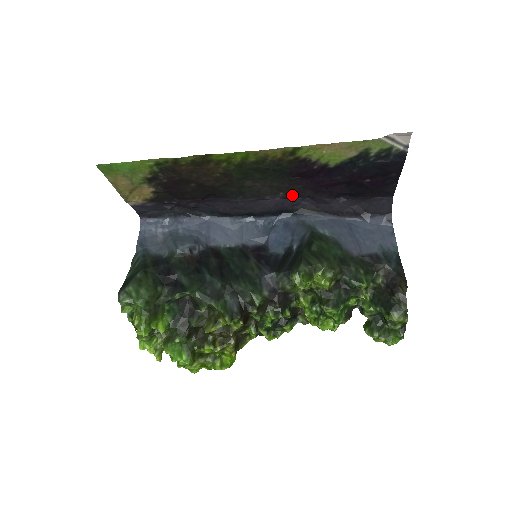
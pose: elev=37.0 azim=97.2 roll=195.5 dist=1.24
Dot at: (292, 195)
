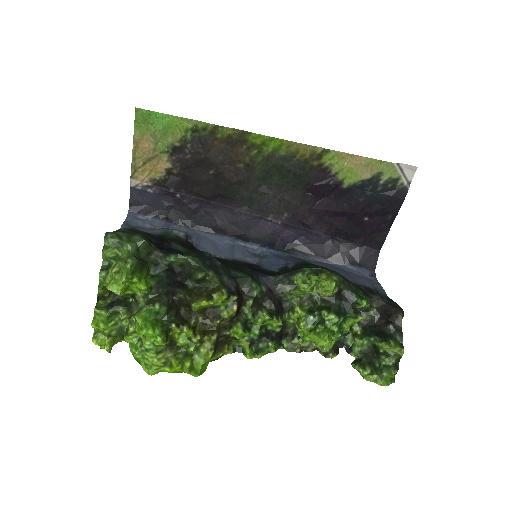
Dot at: (293, 222)
